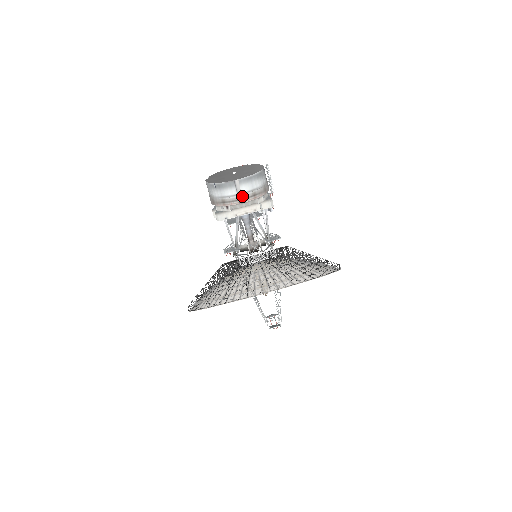
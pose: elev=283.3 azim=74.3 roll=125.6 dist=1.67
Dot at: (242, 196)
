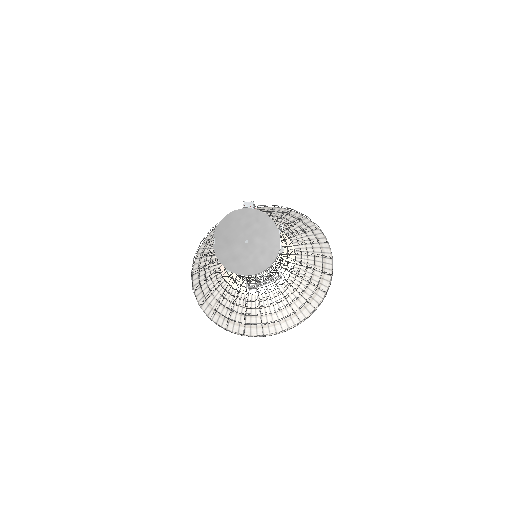
Dot at: occluded
